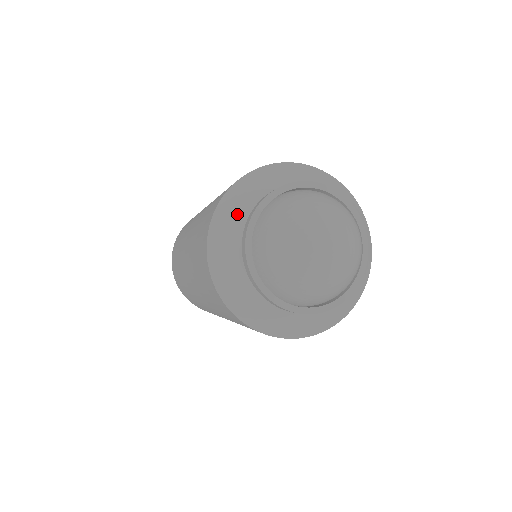
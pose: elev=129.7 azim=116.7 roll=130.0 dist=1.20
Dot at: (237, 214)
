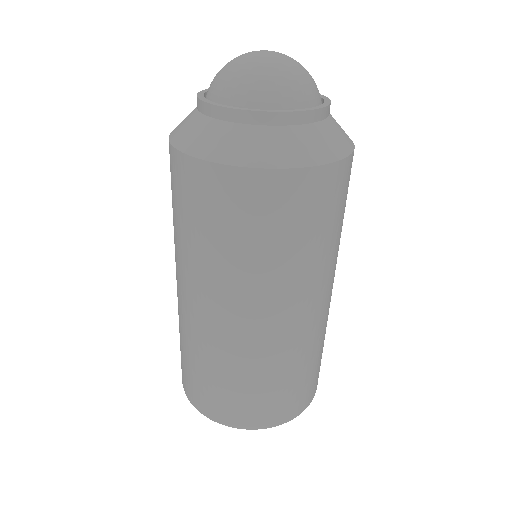
Dot at: occluded
